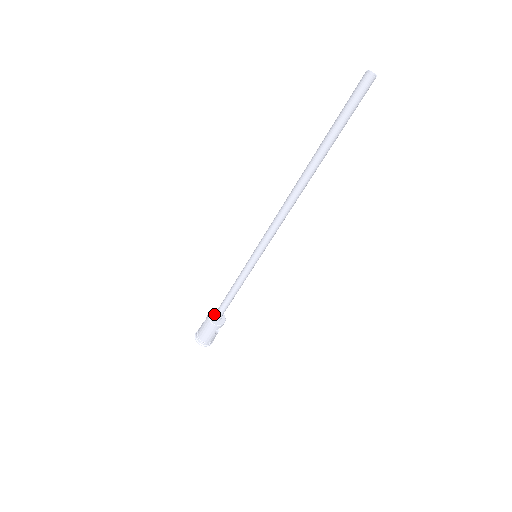
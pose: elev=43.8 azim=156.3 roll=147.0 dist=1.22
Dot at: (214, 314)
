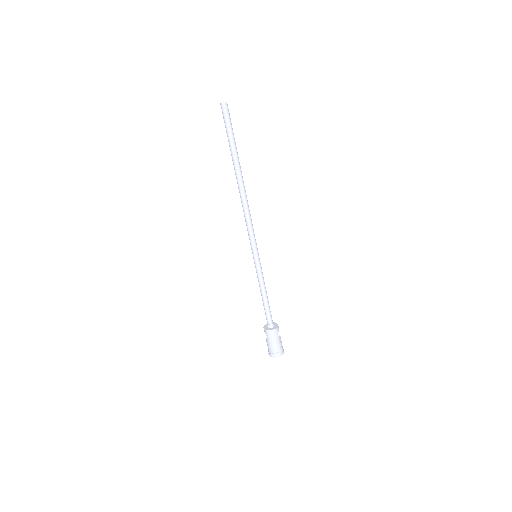
Dot at: (267, 325)
